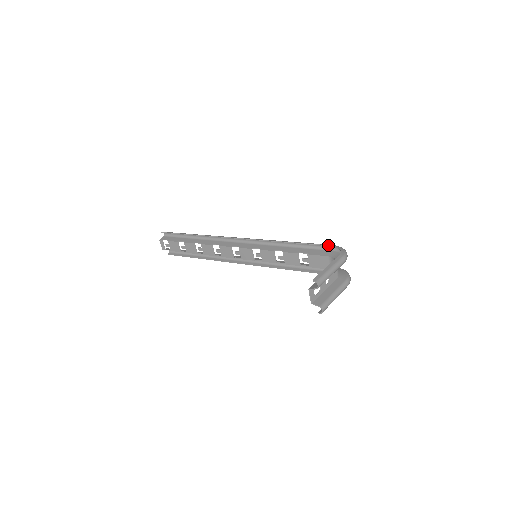
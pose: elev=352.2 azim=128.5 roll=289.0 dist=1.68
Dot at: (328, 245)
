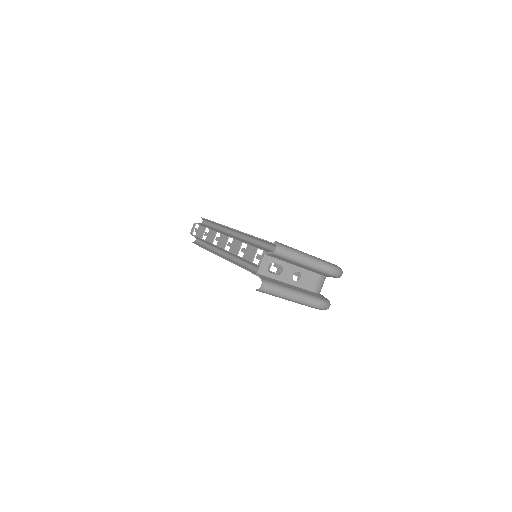
Dot at: occluded
